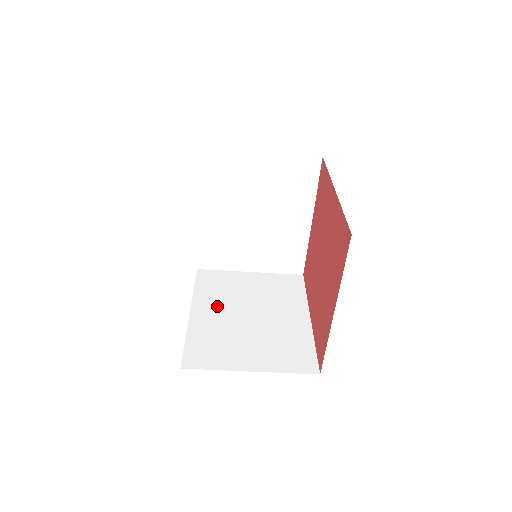
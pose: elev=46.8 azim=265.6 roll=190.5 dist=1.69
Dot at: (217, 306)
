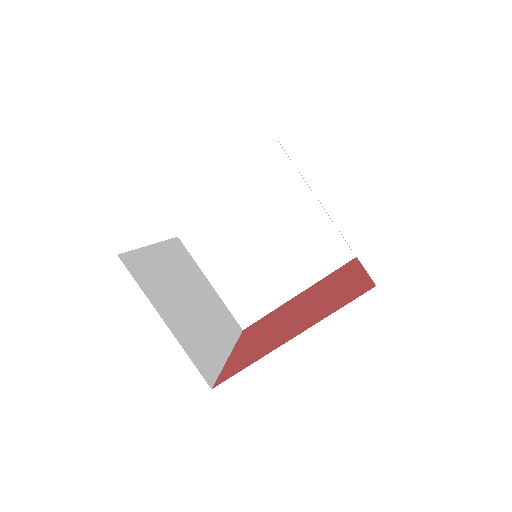
Dot at: (174, 266)
